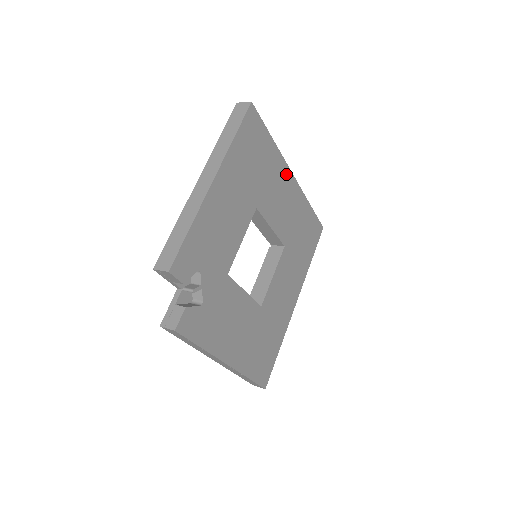
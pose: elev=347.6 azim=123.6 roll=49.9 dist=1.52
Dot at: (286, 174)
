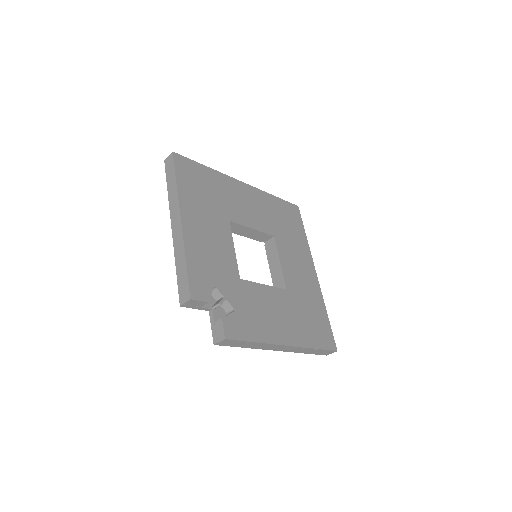
Dot at: (237, 185)
